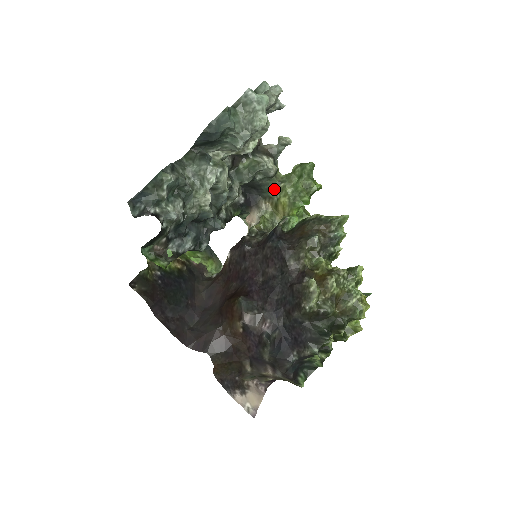
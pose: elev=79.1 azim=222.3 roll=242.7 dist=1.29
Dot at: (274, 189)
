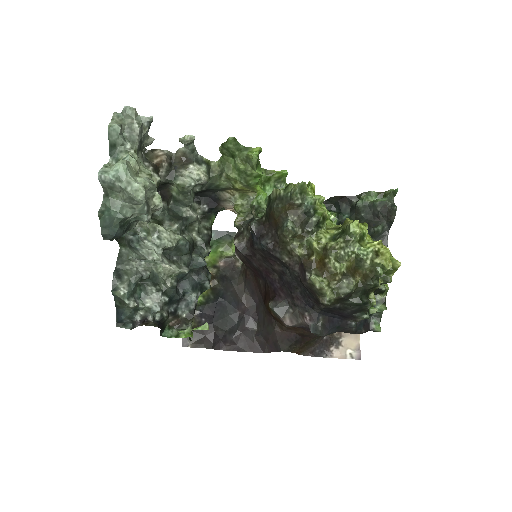
Dot at: (221, 182)
